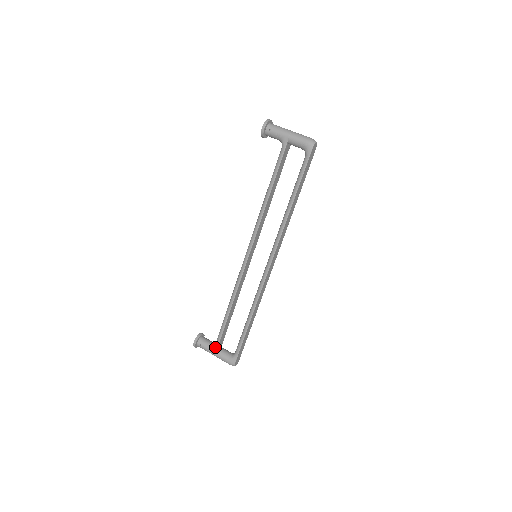
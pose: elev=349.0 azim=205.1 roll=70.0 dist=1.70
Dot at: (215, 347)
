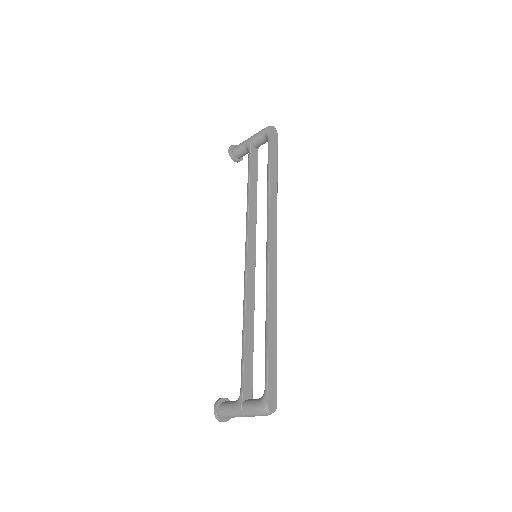
Dot at: (239, 398)
